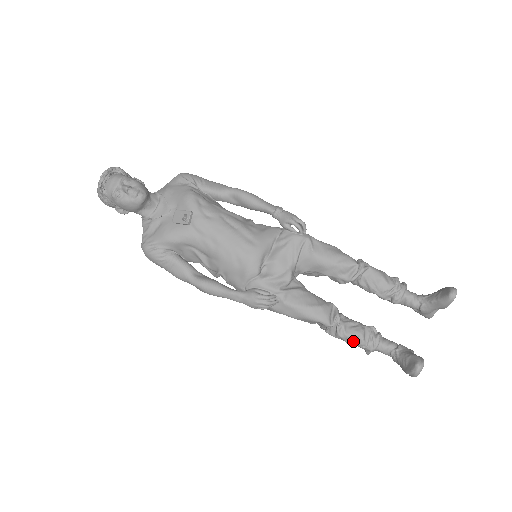
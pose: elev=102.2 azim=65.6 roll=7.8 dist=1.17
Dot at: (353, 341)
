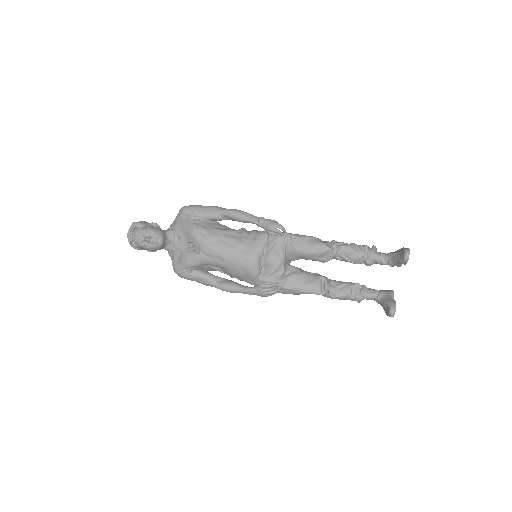
Dot at: (344, 298)
